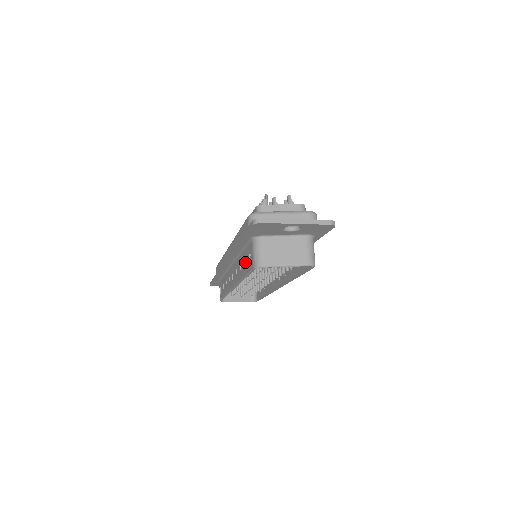
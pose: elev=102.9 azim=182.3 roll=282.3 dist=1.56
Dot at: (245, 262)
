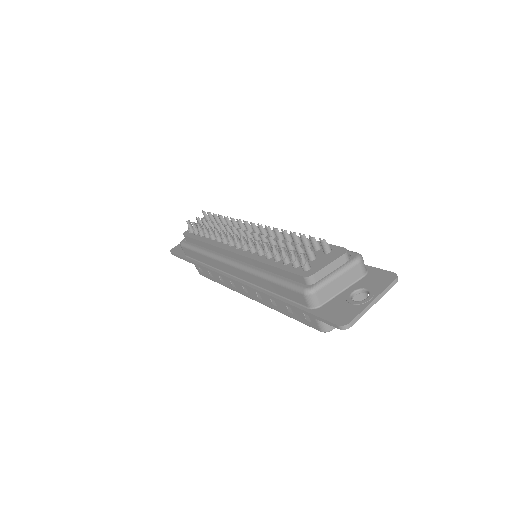
Dot at: (288, 307)
